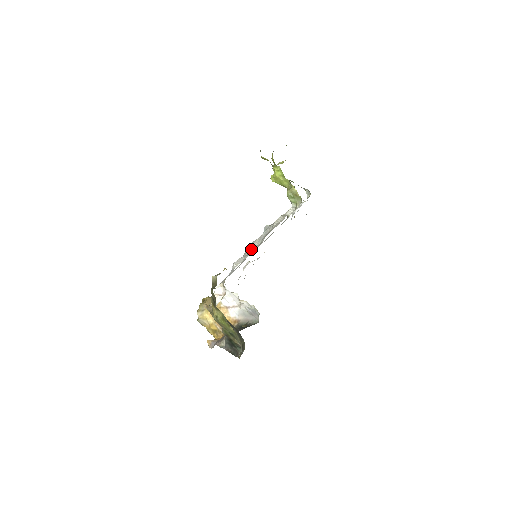
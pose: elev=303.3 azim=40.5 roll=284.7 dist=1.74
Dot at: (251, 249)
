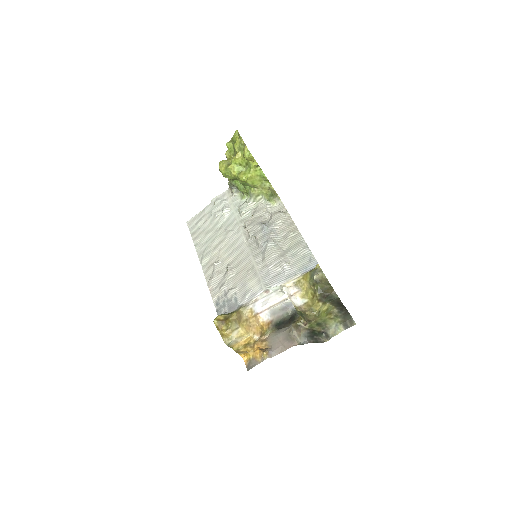
Dot at: (279, 247)
